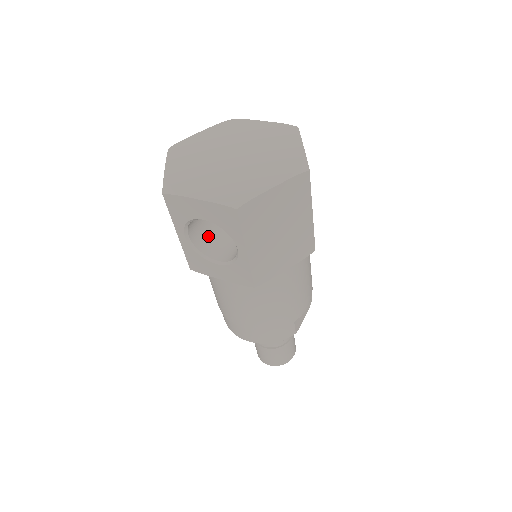
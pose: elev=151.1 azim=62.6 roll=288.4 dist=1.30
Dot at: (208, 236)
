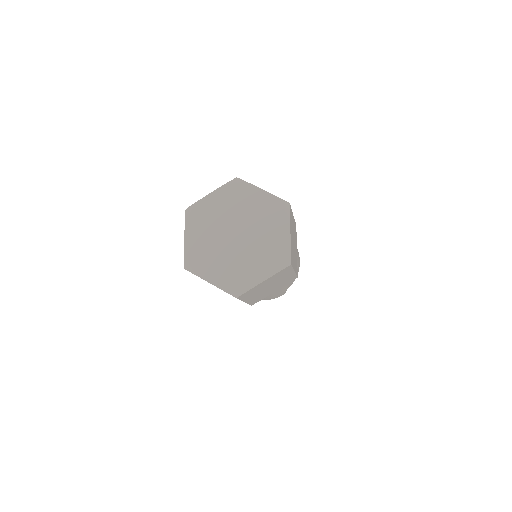
Dot at: occluded
